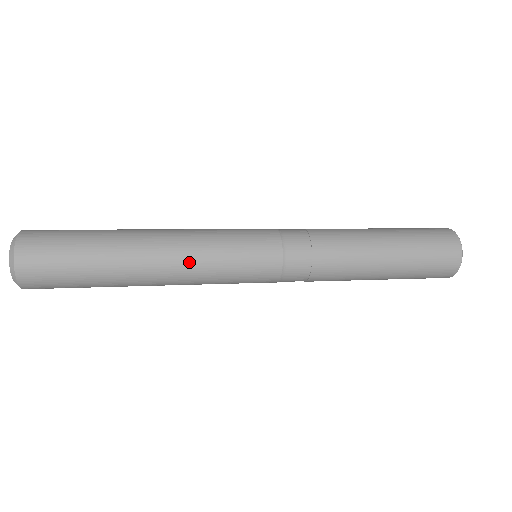
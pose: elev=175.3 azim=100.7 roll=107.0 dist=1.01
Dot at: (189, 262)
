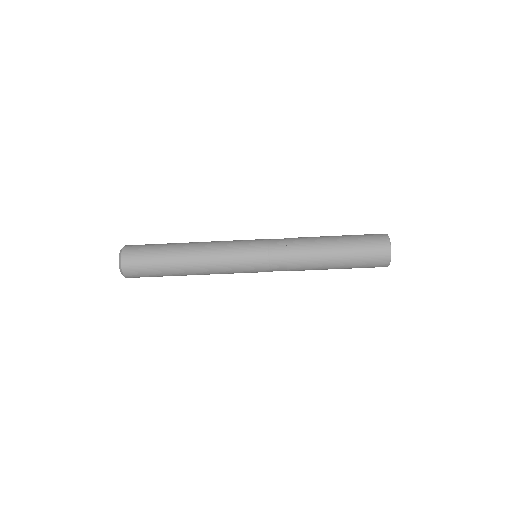
Dot at: (213, 263)
